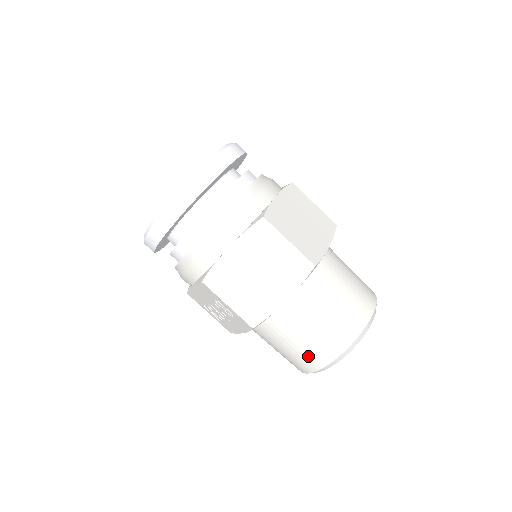
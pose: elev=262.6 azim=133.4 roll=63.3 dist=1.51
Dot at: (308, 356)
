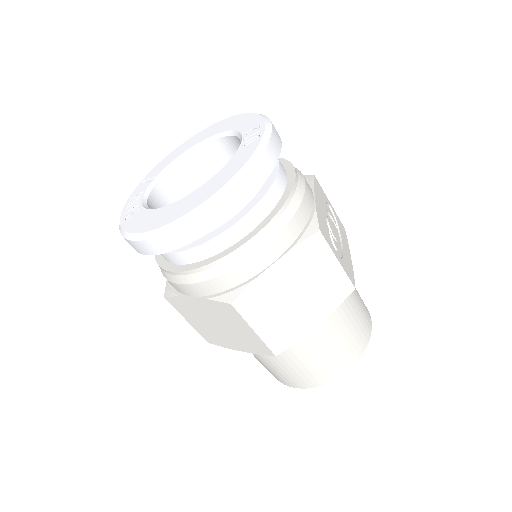
Dot at: occluded
